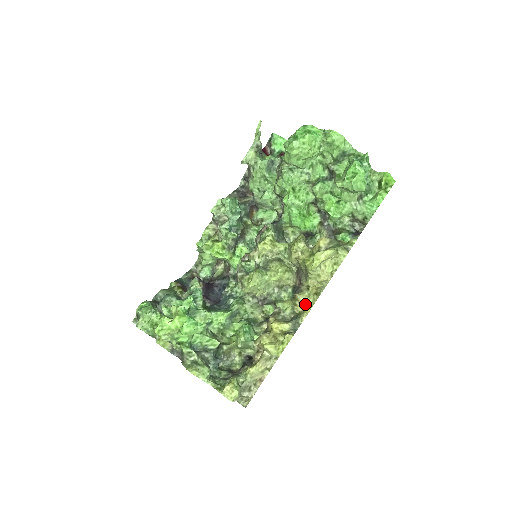
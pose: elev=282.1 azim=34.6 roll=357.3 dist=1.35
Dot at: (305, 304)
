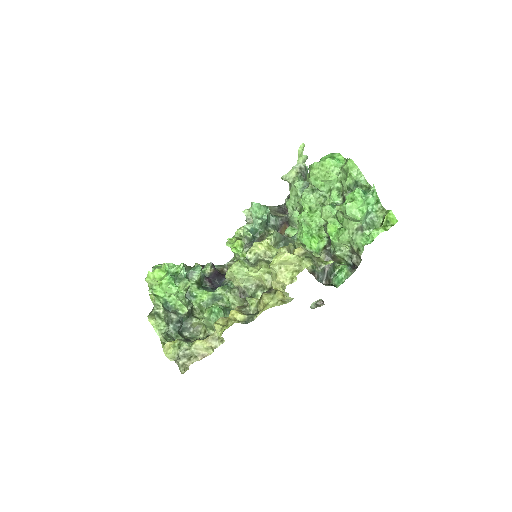
Dot at: (266, 304)
